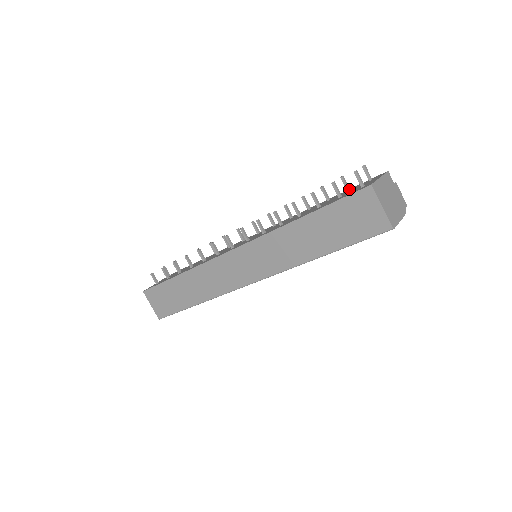
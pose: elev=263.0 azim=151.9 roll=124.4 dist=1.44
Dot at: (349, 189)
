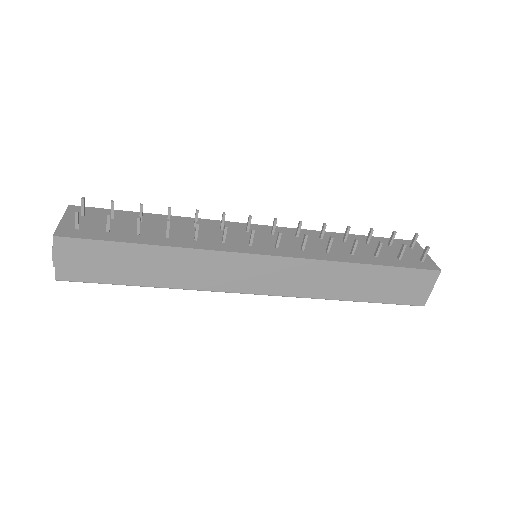
Dot at: (391, 244)
